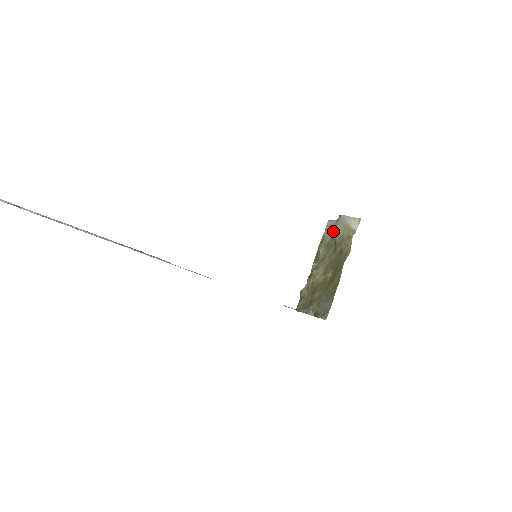
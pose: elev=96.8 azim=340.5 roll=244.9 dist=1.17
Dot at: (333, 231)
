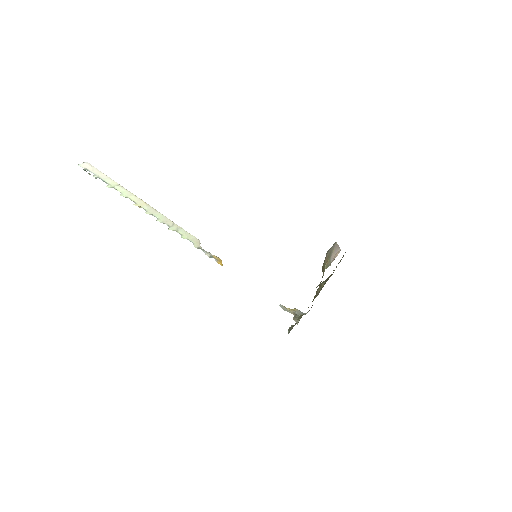
Dot at: (326, 254)
